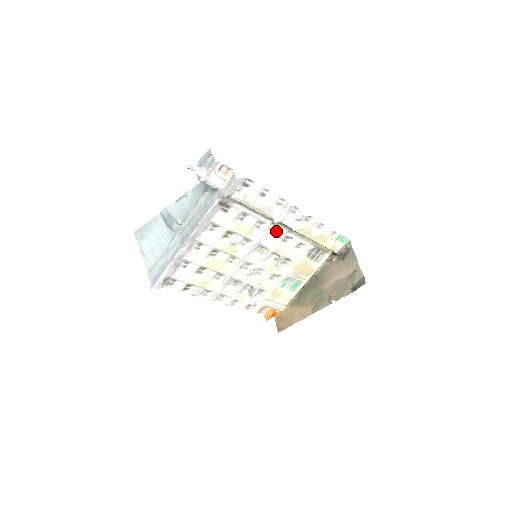
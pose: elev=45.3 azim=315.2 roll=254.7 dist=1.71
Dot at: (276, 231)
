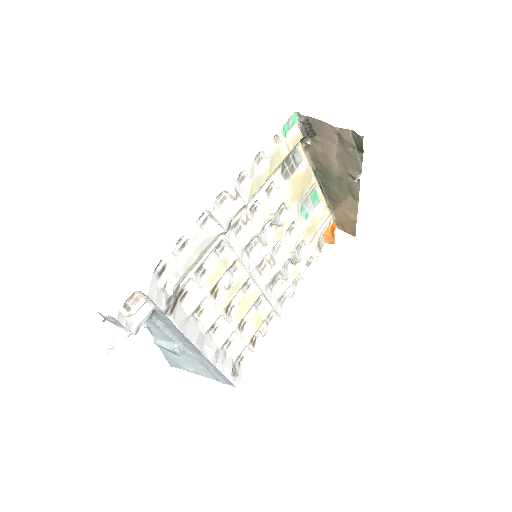
Dot at: (238, 223)
